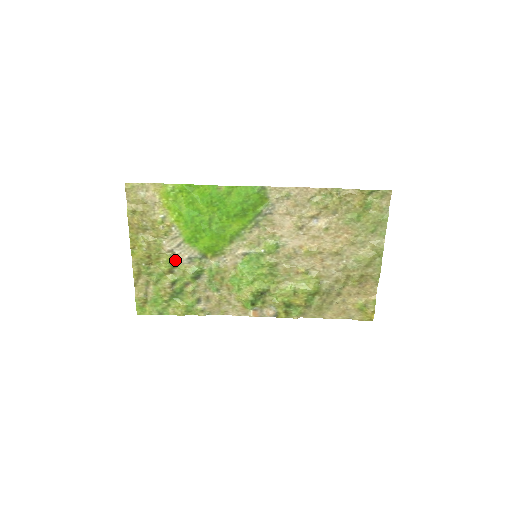
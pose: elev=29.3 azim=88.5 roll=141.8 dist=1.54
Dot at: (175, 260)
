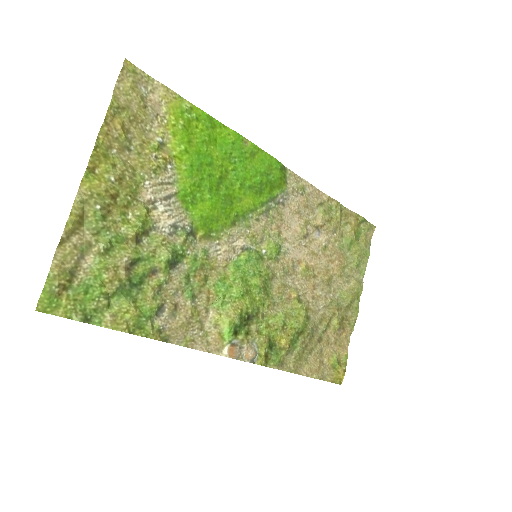
Dot at: (152, 221)
